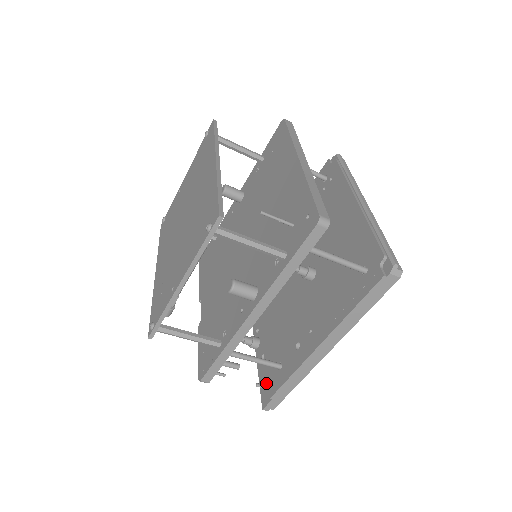
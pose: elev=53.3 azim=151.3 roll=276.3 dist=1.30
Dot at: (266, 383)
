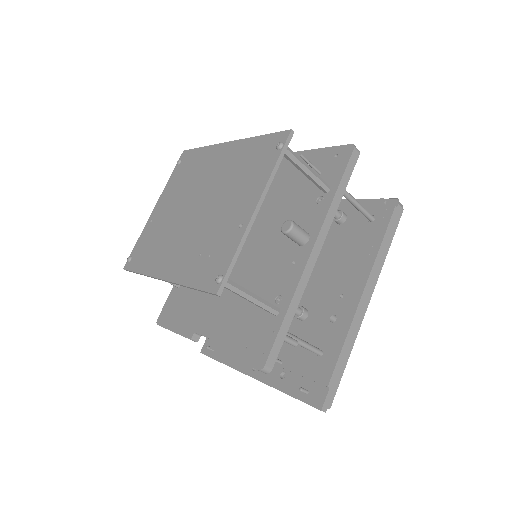
Dot at: (307, 387)
